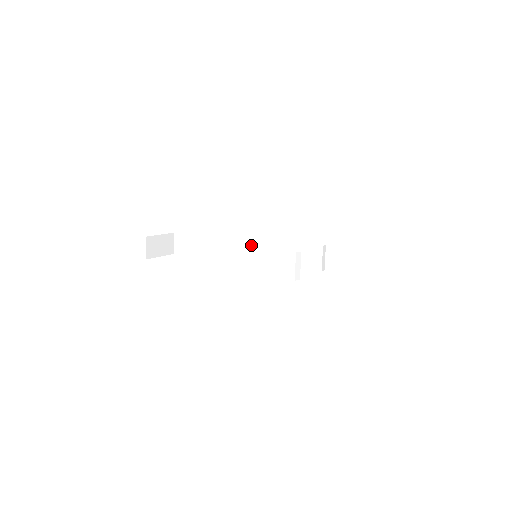
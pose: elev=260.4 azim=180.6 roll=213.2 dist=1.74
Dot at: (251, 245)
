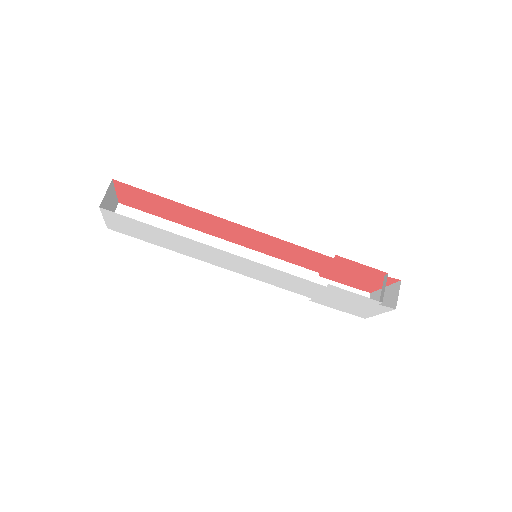
Dot at: (233, 249)
